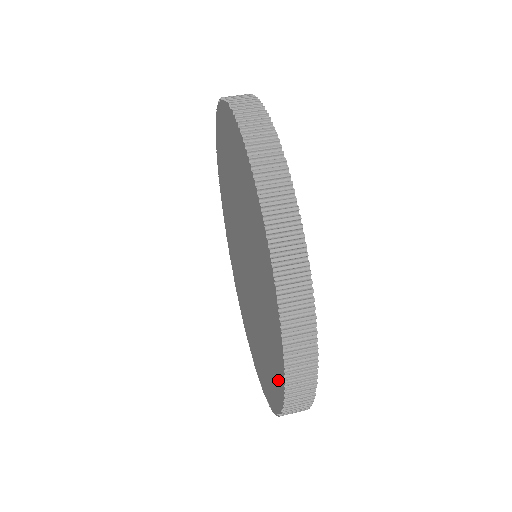
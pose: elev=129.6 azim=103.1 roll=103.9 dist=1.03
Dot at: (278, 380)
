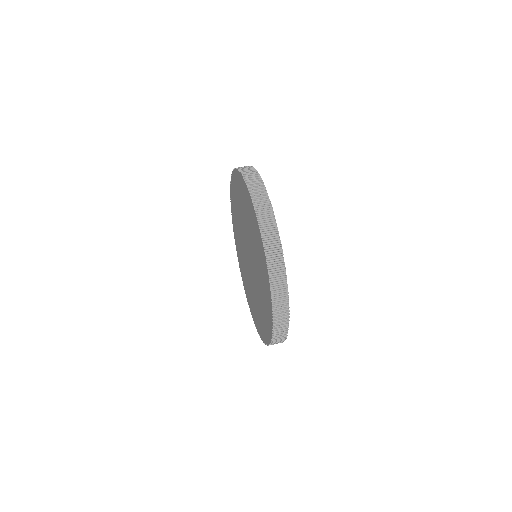
Dot at: (268, 331)
